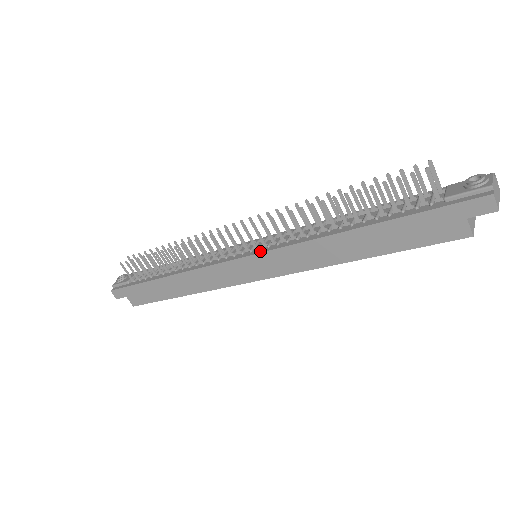
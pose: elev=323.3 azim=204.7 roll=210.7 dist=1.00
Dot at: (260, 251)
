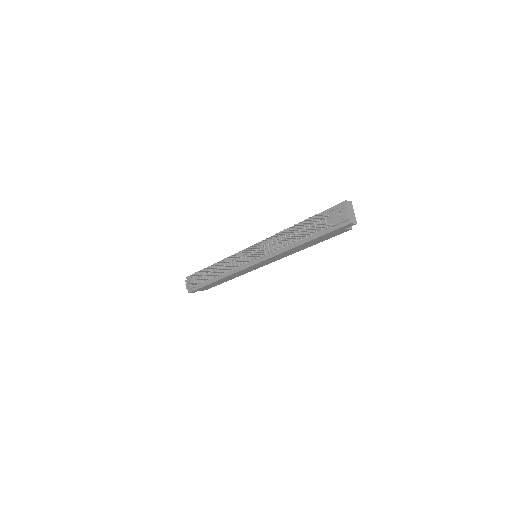
Dot at: (260, 261)
